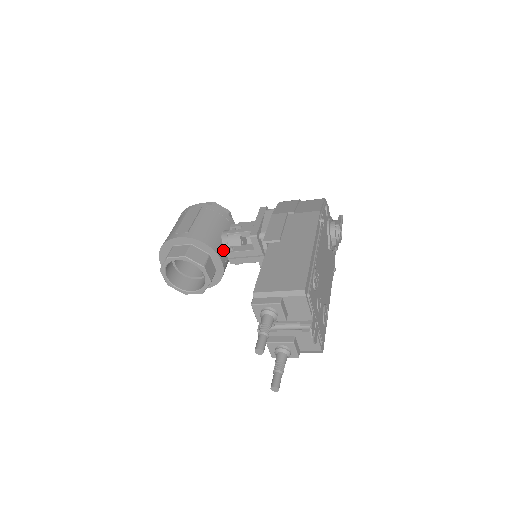
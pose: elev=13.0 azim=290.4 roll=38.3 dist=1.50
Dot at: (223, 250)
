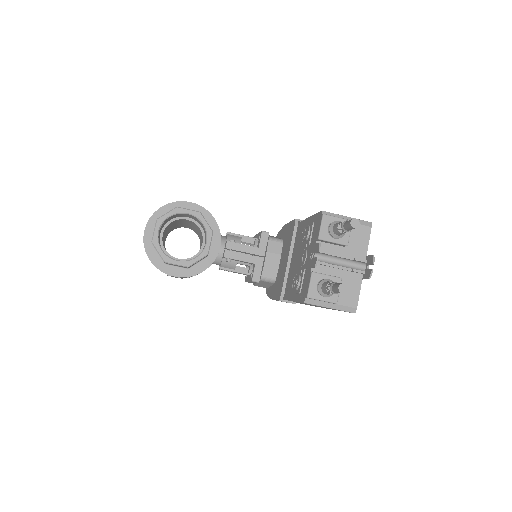
Dot at: occluded
